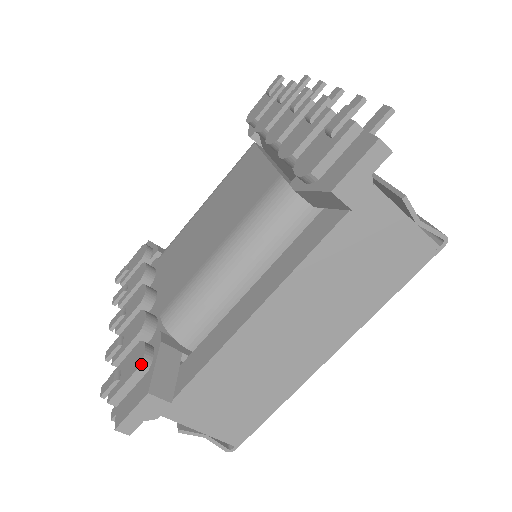
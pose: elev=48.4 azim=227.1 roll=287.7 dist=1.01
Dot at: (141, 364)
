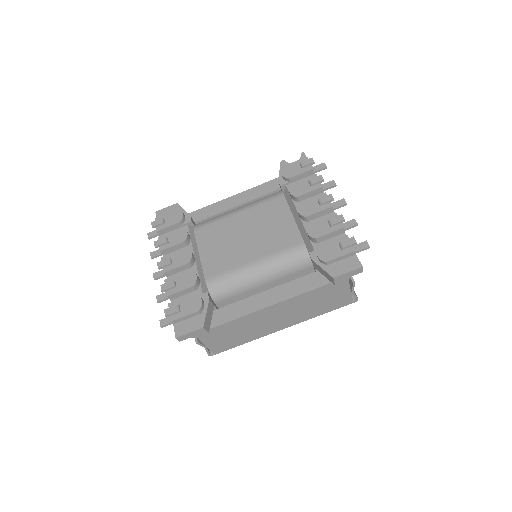
Dot at: (200, 310)
